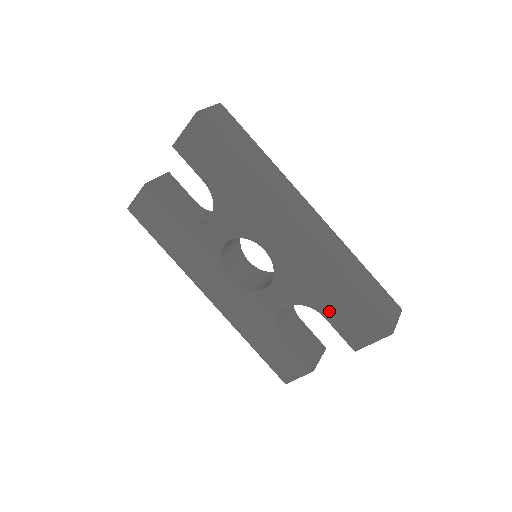
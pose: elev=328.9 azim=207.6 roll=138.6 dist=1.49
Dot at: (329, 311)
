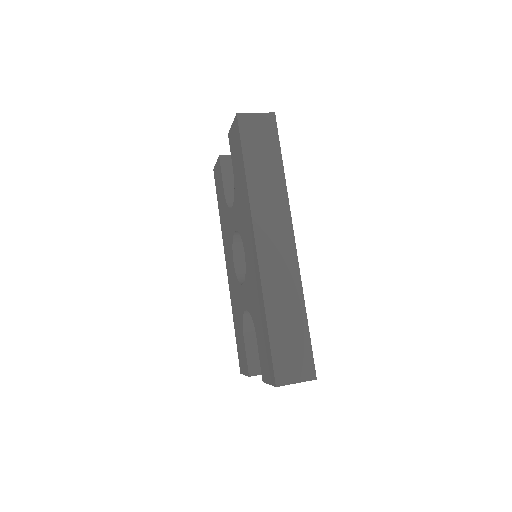
Dot at: (258, 333)
